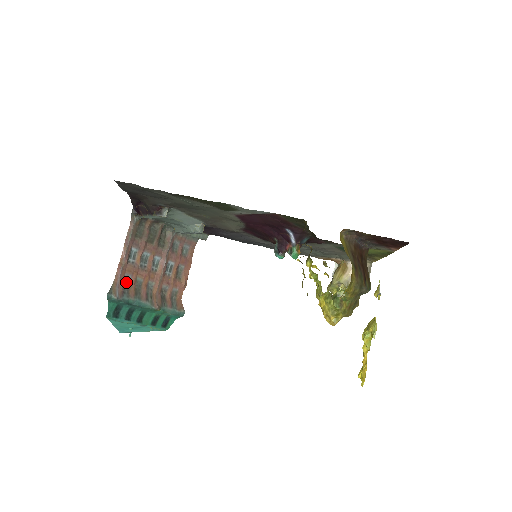
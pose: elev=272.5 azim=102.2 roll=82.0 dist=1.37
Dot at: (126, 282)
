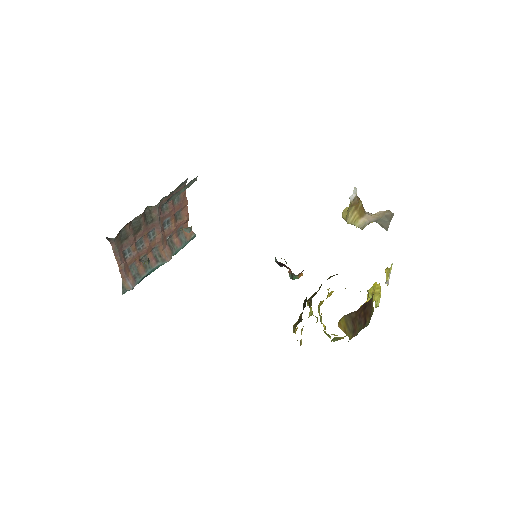
Dot at: (132, 269)
